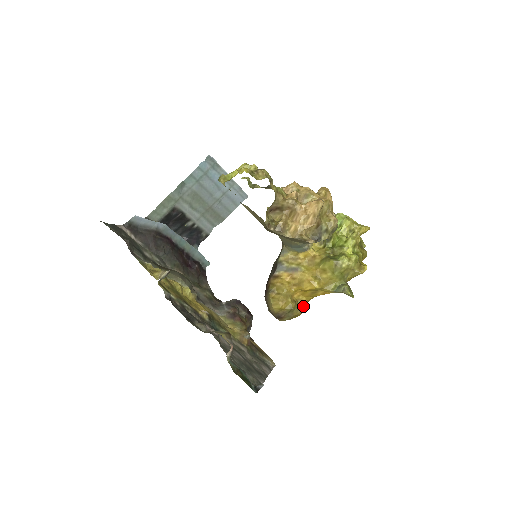
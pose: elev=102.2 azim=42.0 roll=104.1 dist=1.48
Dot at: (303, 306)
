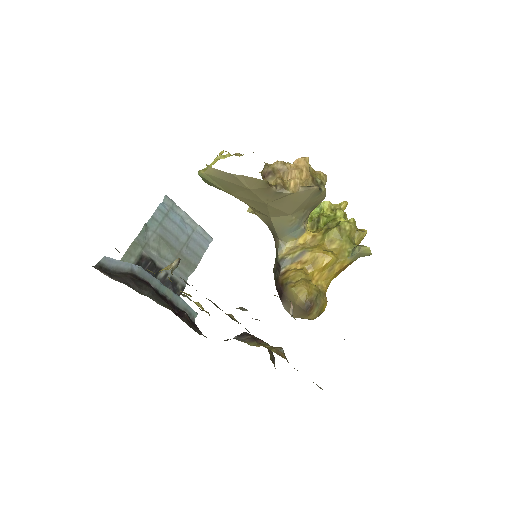
Dot at: occluded
